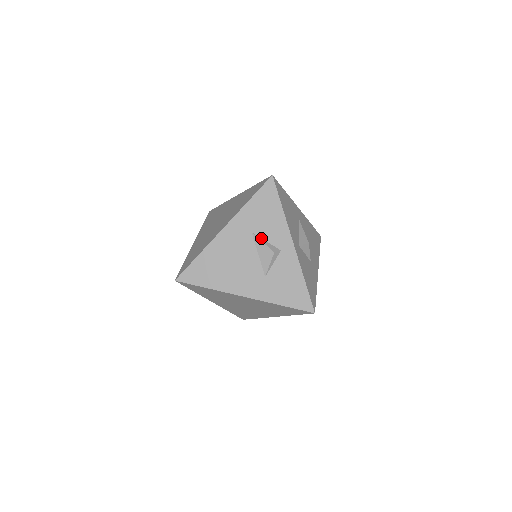
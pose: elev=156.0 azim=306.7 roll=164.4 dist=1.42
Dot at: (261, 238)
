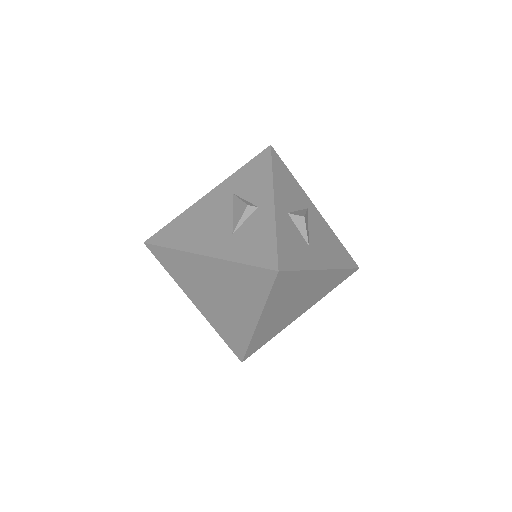
Dot at: (241, 198)
